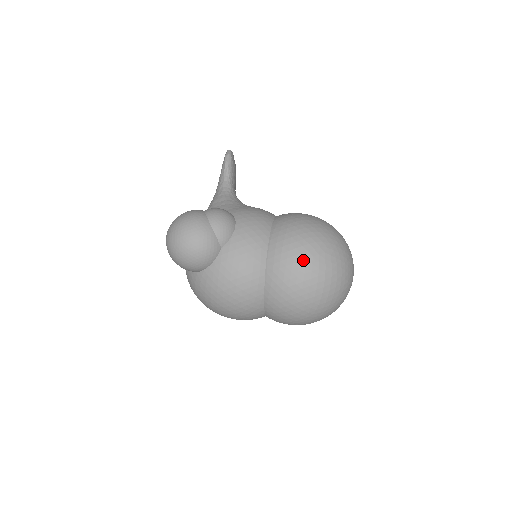
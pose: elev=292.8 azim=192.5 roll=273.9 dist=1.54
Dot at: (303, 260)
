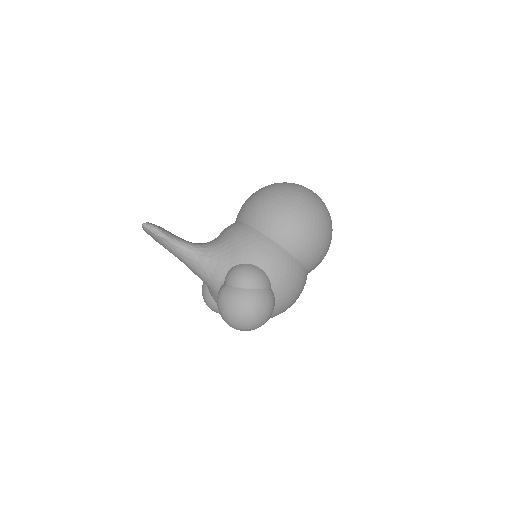
Dot at: (314, 232)
